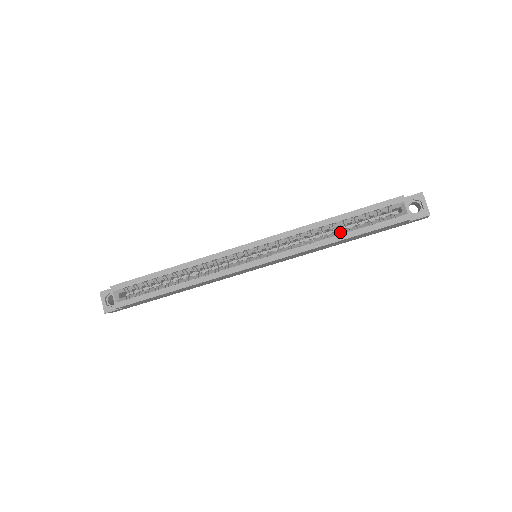
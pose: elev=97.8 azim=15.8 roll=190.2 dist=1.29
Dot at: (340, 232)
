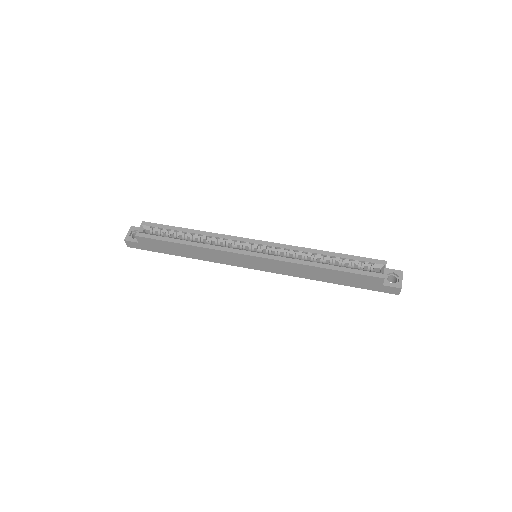
Dot at: (327, 263)
